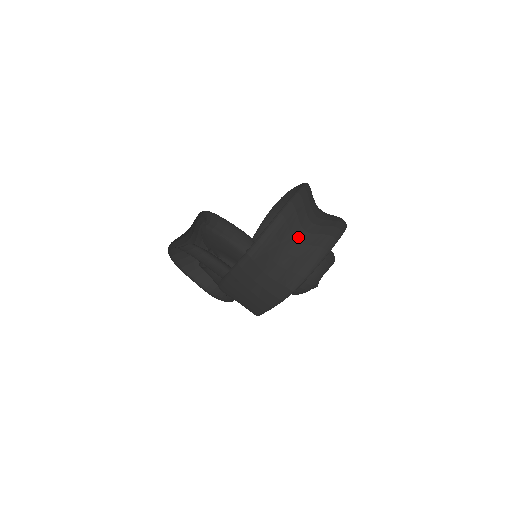
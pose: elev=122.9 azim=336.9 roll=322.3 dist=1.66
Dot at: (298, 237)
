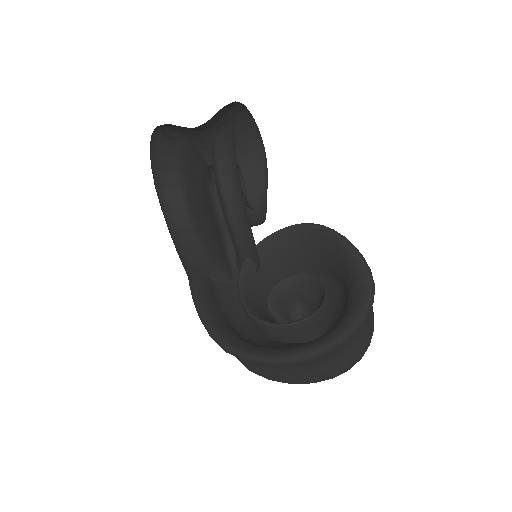
Dot at: (295, 366)
